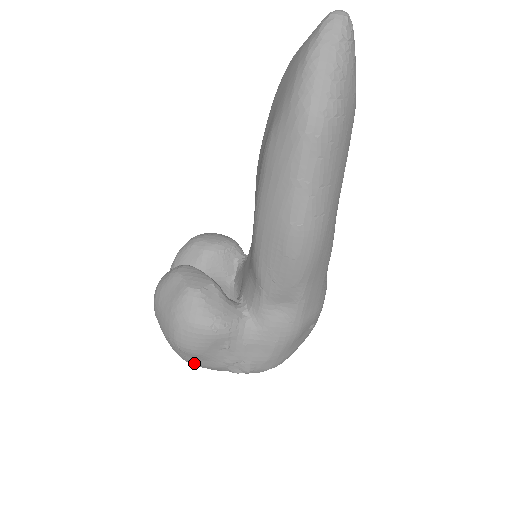
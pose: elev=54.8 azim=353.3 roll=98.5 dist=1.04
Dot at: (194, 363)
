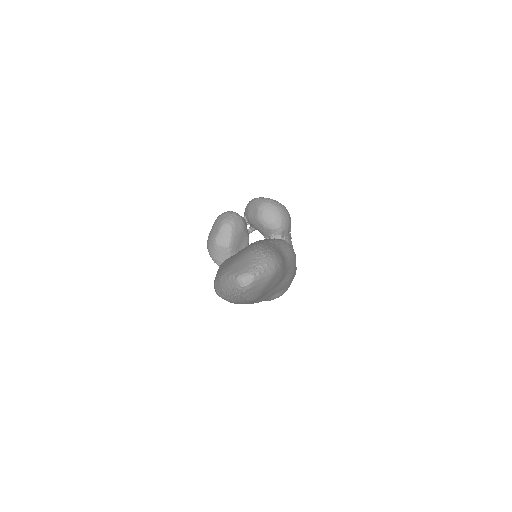
Dot at: occluded
